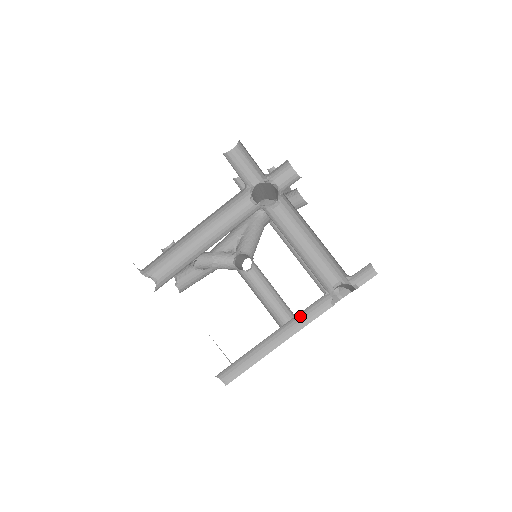
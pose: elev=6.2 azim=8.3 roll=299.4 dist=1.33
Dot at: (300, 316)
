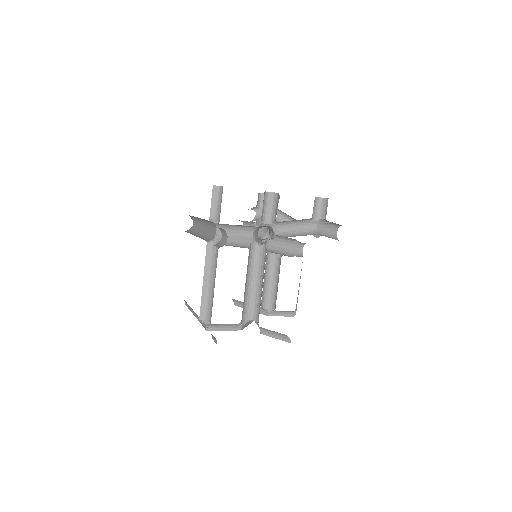
Dot at: occluded
